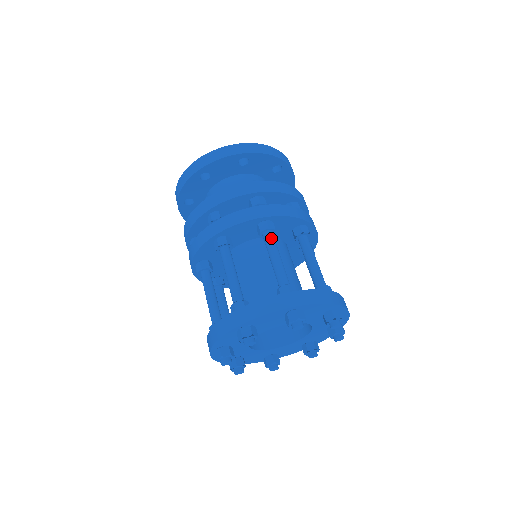
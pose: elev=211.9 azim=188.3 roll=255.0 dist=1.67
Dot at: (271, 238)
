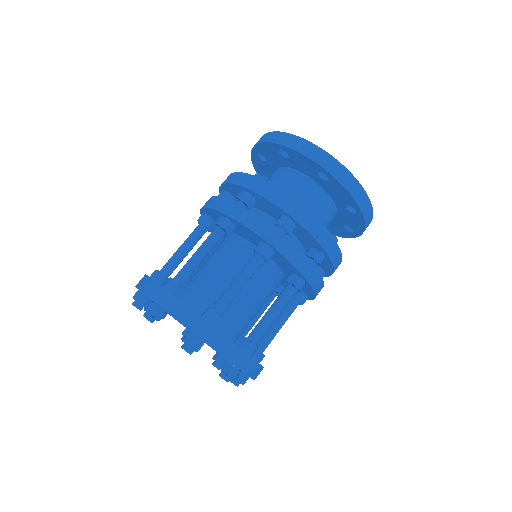
Dot at: (255, 264)
